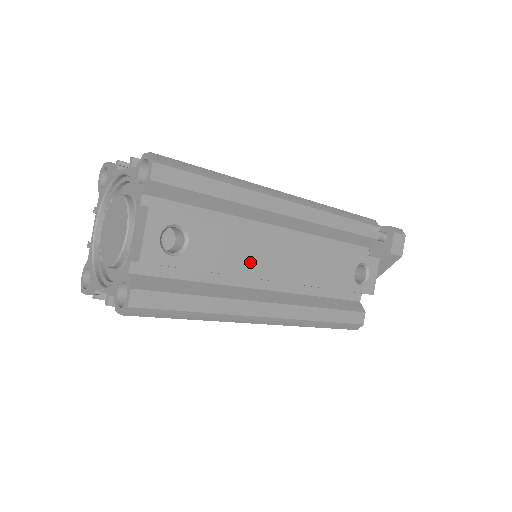
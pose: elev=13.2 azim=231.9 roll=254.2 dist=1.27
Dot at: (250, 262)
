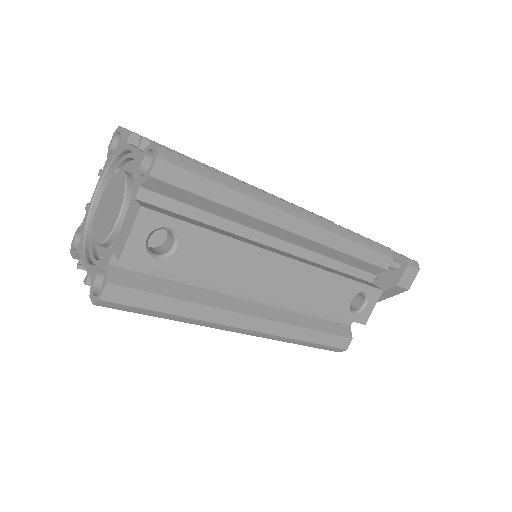
Dot at: (240, 276)
